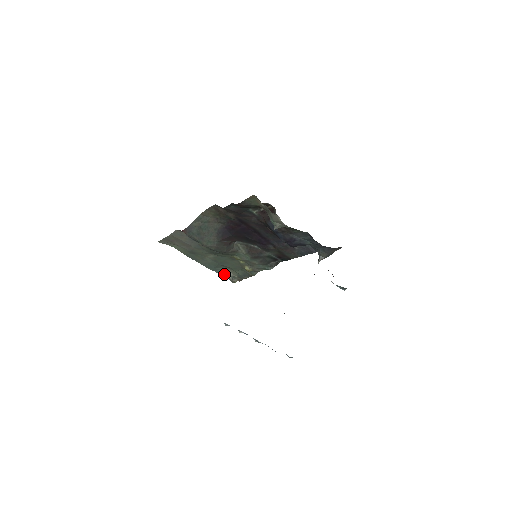
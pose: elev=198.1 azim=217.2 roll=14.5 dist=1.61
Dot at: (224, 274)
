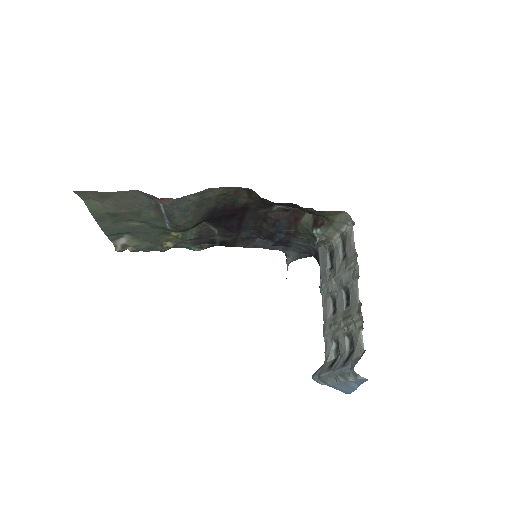
Dot at: (114, 240)
